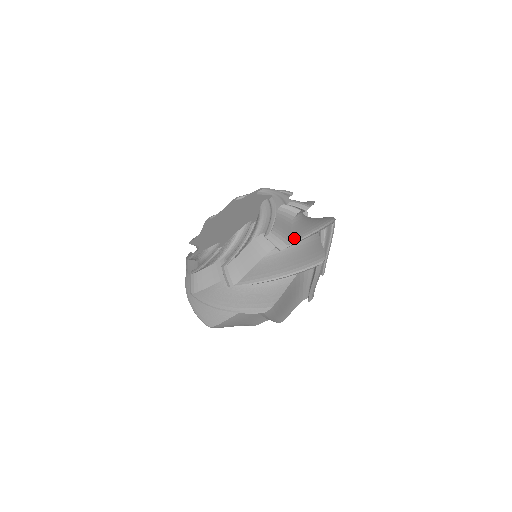
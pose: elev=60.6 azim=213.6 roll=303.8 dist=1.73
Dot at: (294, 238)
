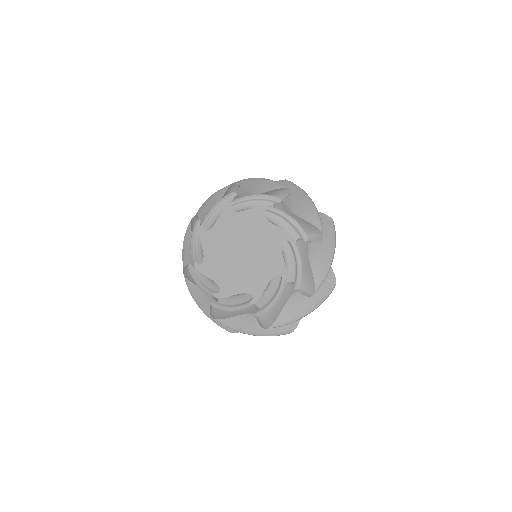
Dot at: (278, 323)
